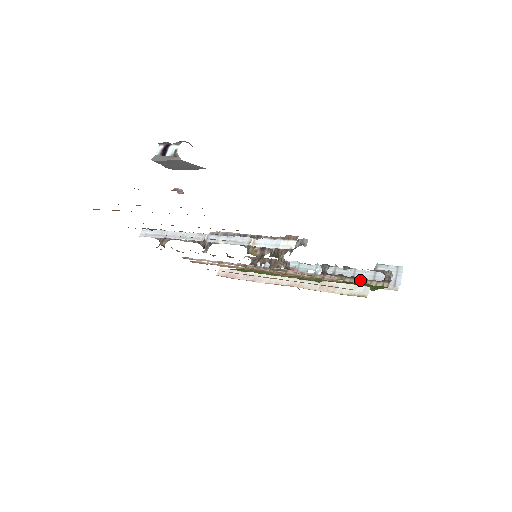
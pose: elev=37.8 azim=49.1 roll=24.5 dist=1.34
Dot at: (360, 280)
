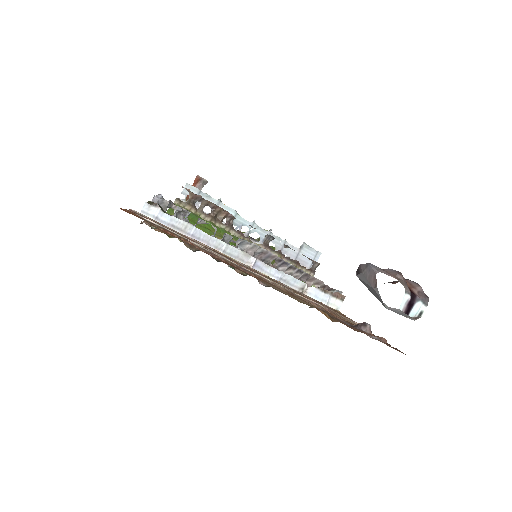
Dot at: (295, 264)
